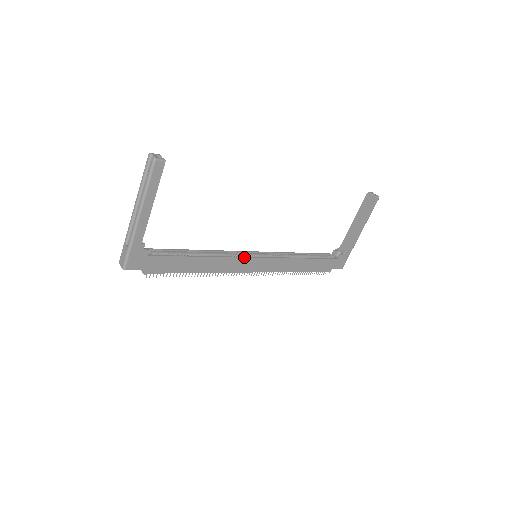
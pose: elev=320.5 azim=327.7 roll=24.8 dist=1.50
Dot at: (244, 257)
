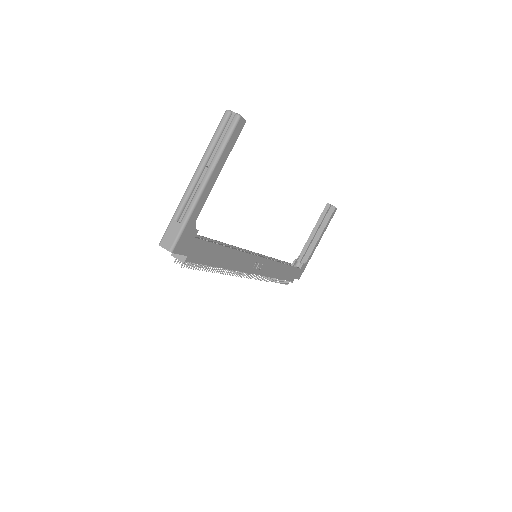
Dot at: (253, 254)
